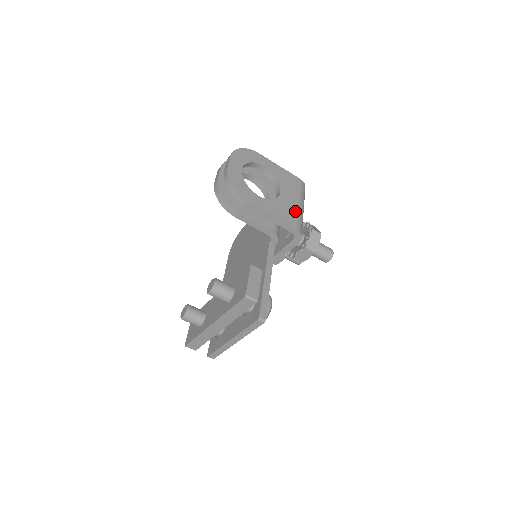
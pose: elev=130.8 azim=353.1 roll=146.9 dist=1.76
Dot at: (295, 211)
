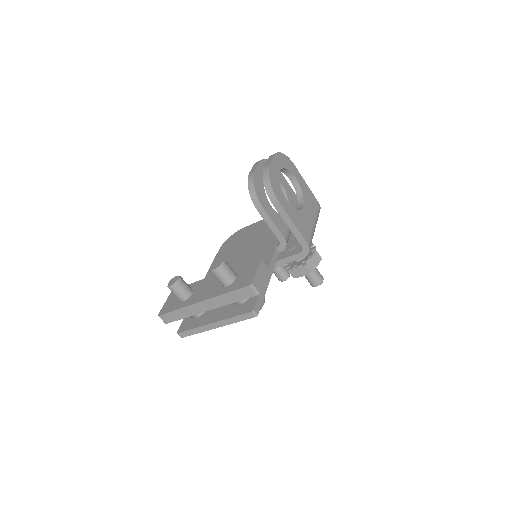
Dot at: (310, 228)
